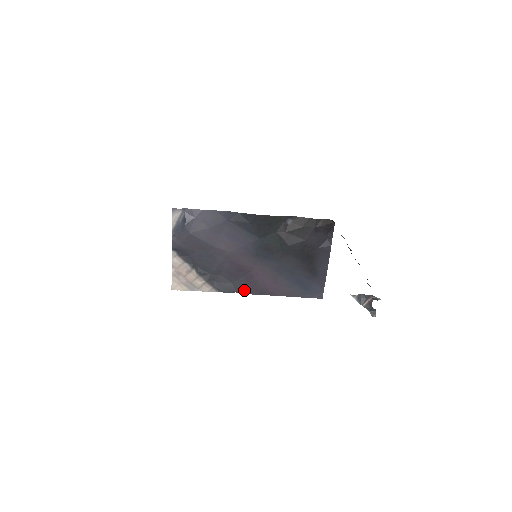
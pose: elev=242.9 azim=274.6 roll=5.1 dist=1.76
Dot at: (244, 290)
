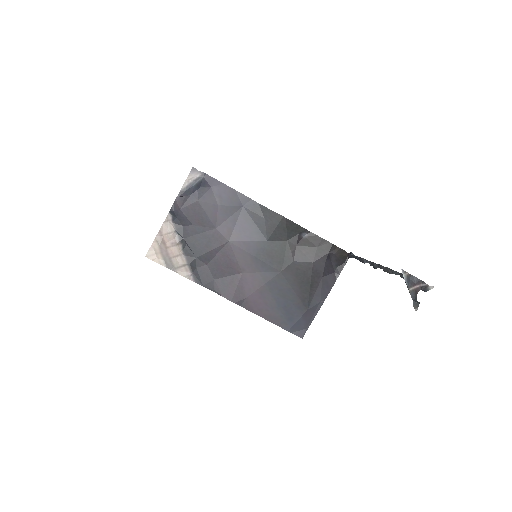
Dot at: (224, 292)
